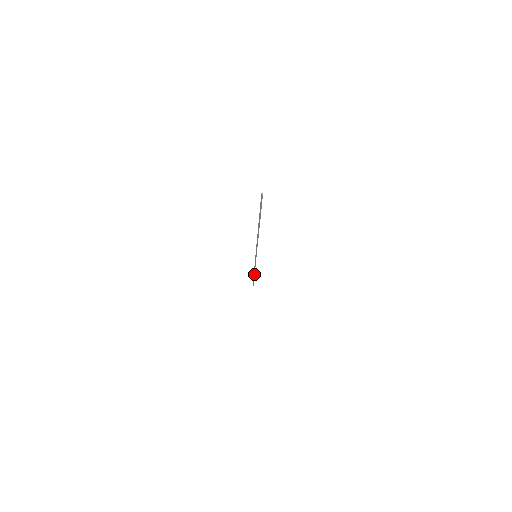
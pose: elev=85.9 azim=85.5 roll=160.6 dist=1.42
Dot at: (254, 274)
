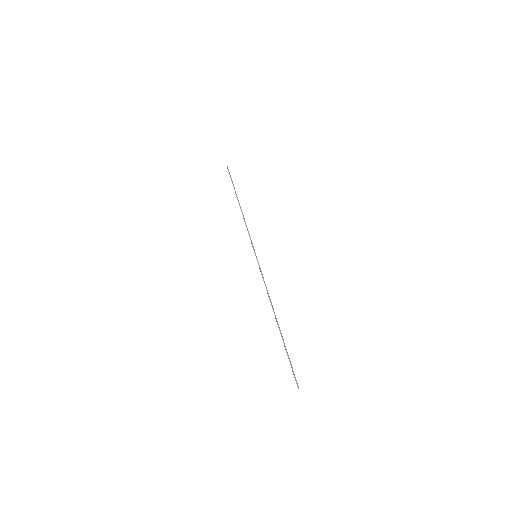
Dot at: occluded
